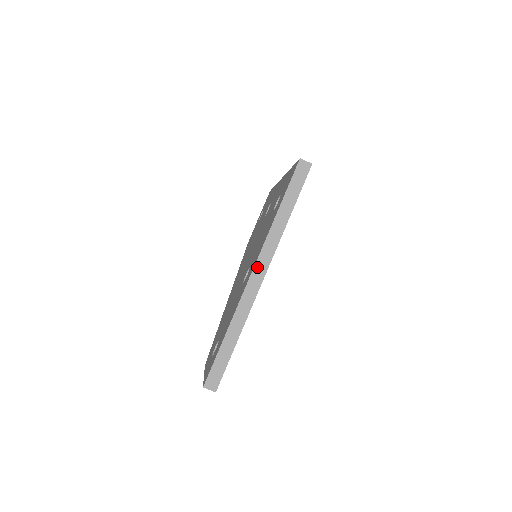
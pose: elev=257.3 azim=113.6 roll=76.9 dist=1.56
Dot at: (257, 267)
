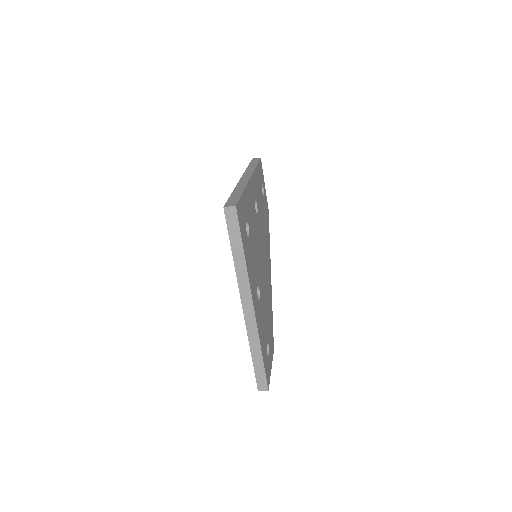
Dot at: (244, 303)
